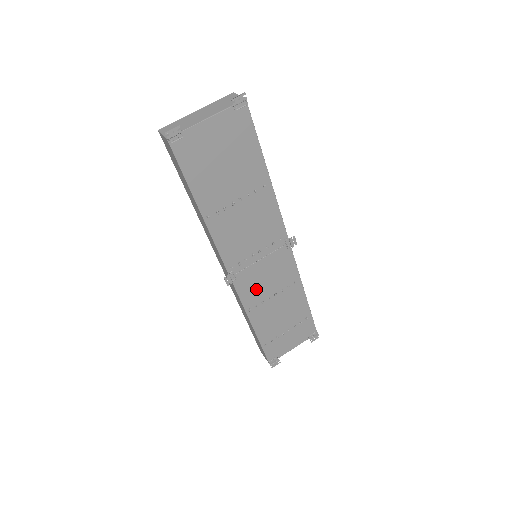
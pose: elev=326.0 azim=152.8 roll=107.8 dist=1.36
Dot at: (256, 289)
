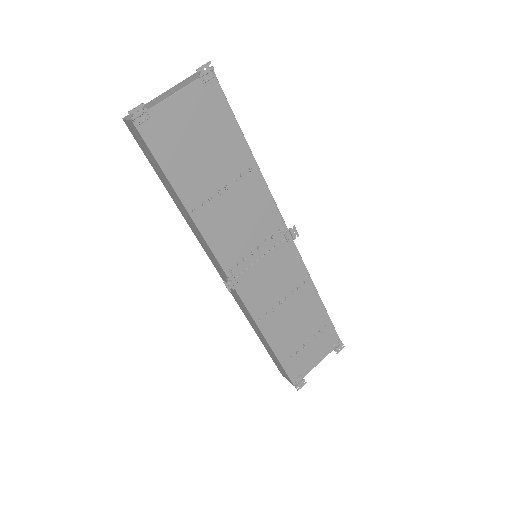
Dot at: (263, 294)
